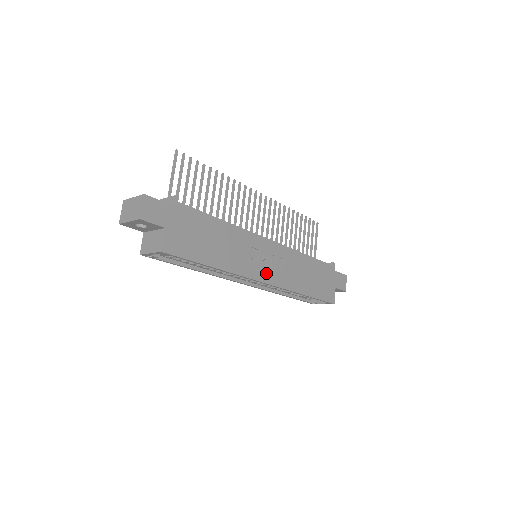
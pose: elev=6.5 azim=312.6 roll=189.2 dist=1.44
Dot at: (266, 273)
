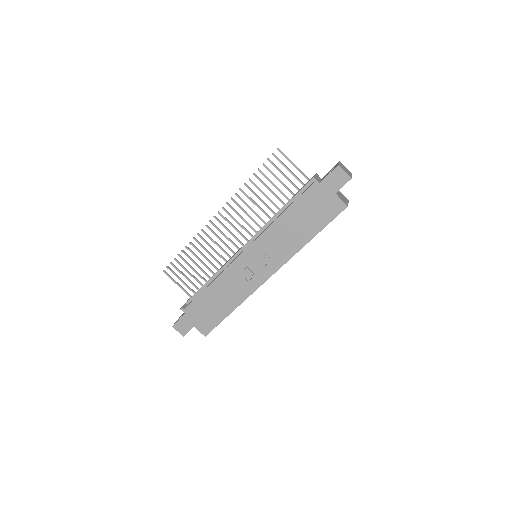
Dot at: (264, 271)
